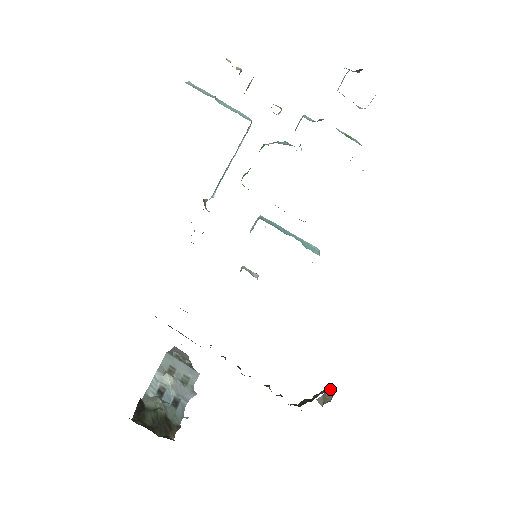
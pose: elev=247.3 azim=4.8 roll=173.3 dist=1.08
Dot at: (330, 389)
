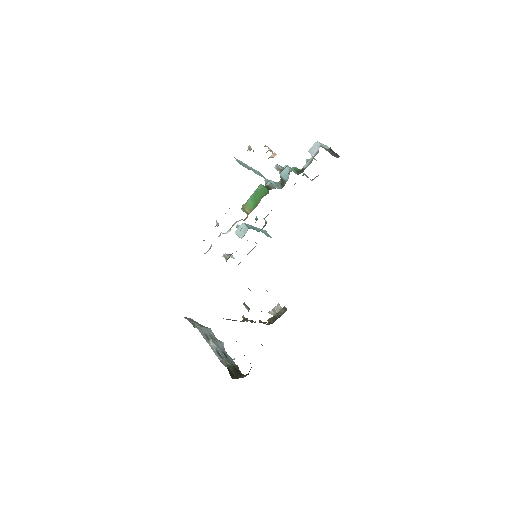
Dot at: (277, 306)
